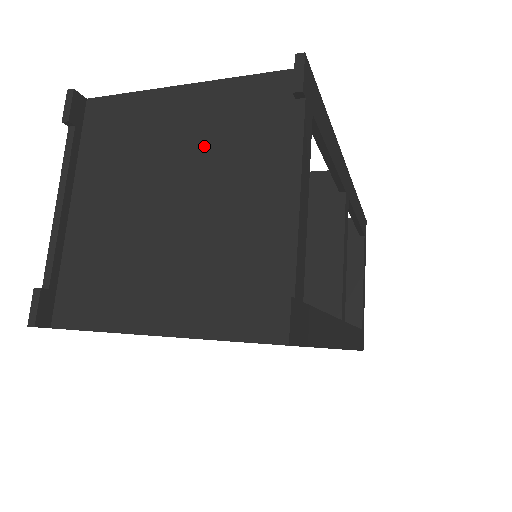
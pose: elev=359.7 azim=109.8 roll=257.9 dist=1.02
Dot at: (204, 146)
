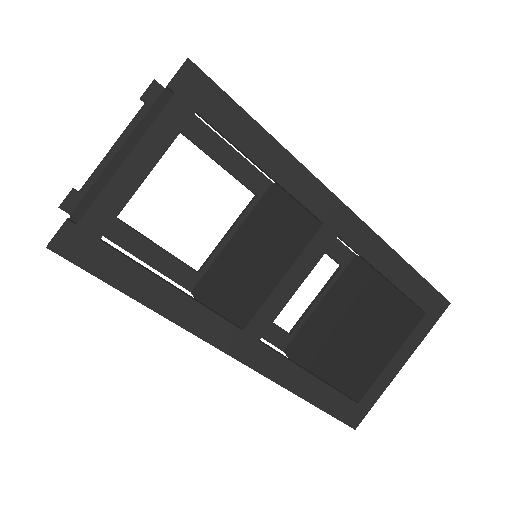
Dot at: occluded
